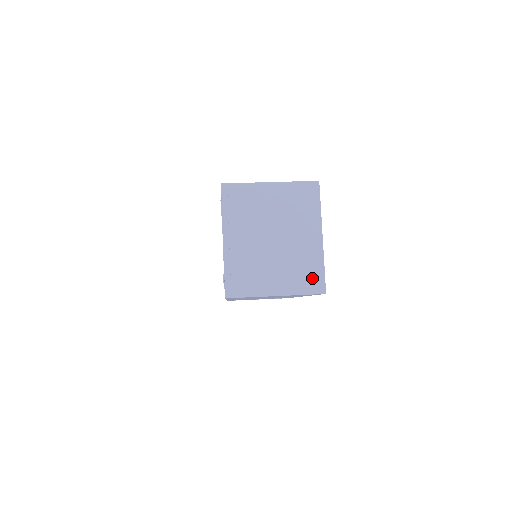
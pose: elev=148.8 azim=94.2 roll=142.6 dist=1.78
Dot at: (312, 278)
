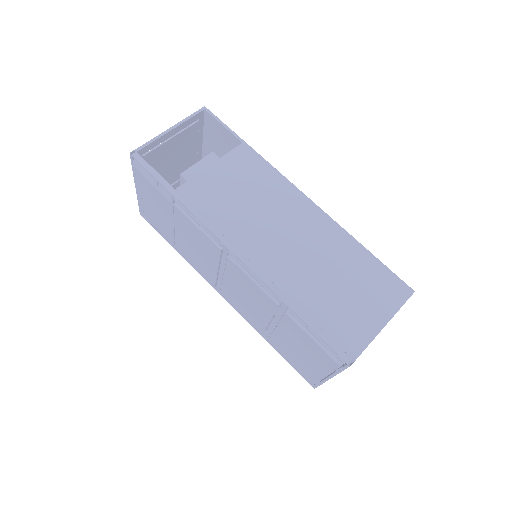
Dot at: occluded
